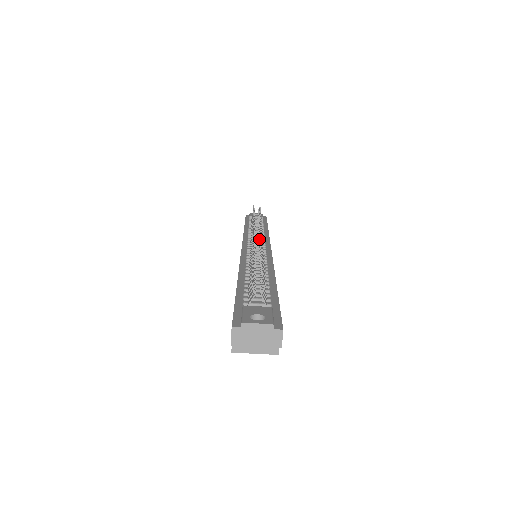
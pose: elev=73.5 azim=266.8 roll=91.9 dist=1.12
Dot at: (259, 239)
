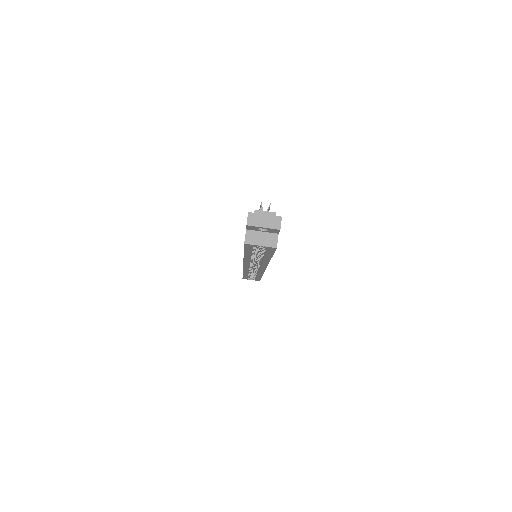
Dot at: occluded
